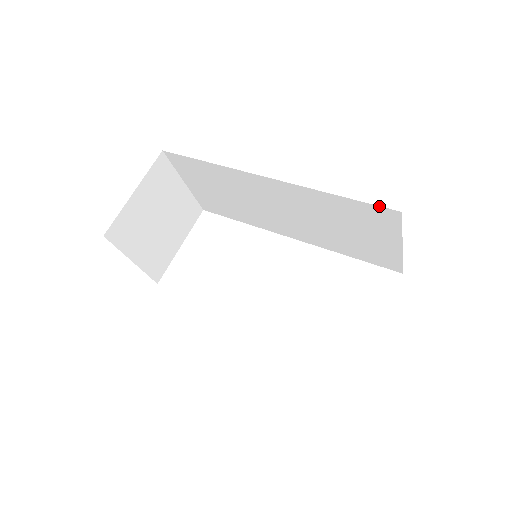
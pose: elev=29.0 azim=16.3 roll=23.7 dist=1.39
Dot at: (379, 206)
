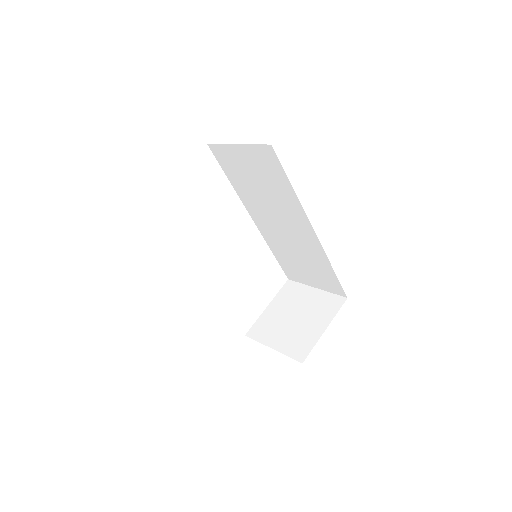
Dot at: occluded
